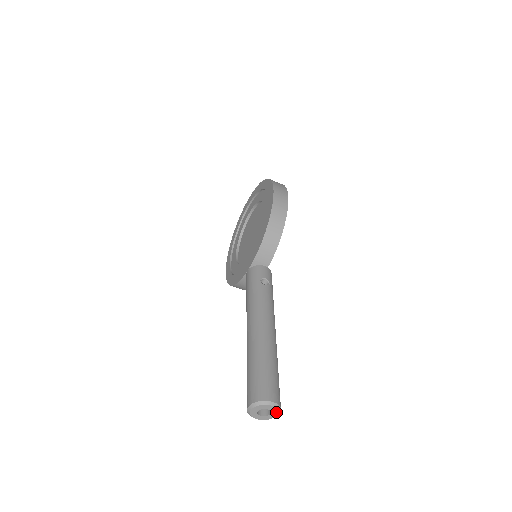
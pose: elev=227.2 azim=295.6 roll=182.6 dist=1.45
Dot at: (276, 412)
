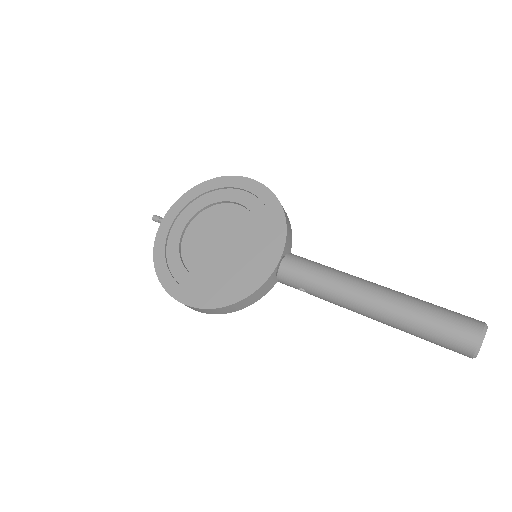
Dot at: occluded
